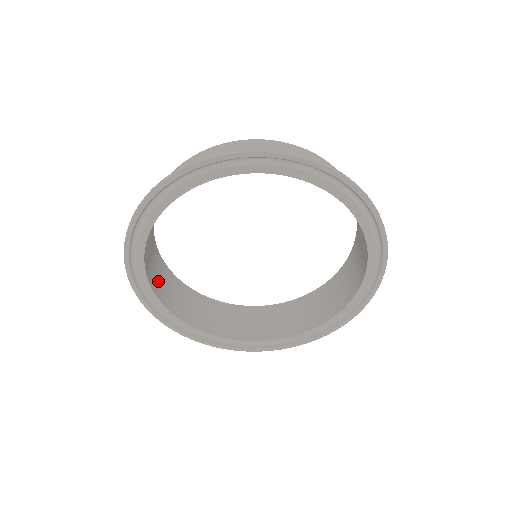
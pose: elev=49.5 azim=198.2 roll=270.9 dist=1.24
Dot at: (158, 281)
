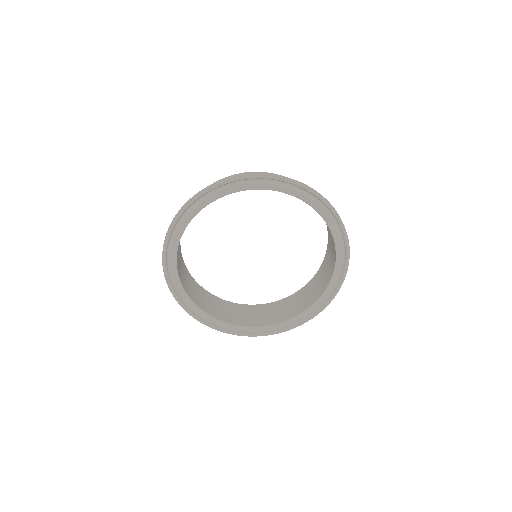
Dot at: (209, 306)
